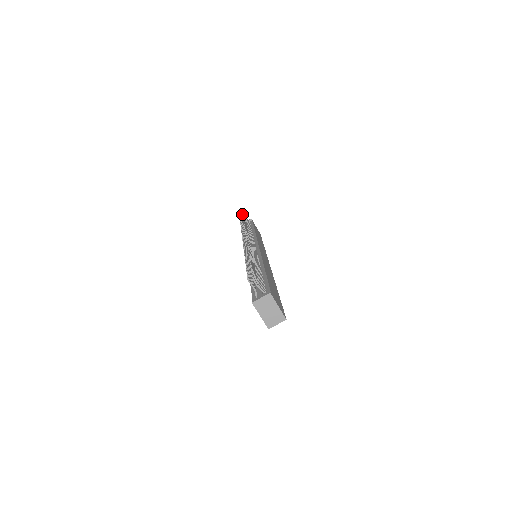
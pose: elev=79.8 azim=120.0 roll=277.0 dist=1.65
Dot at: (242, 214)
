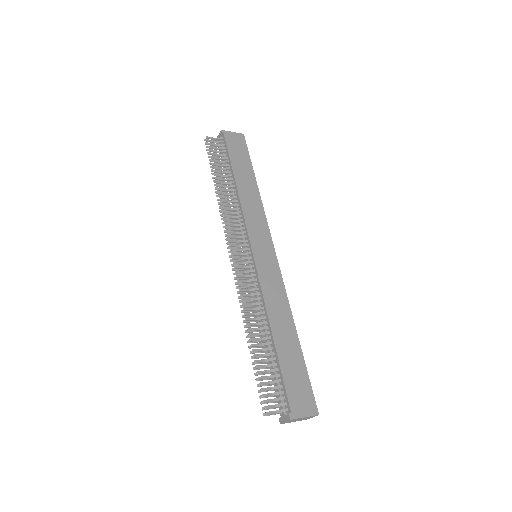
Dot at: occluded
